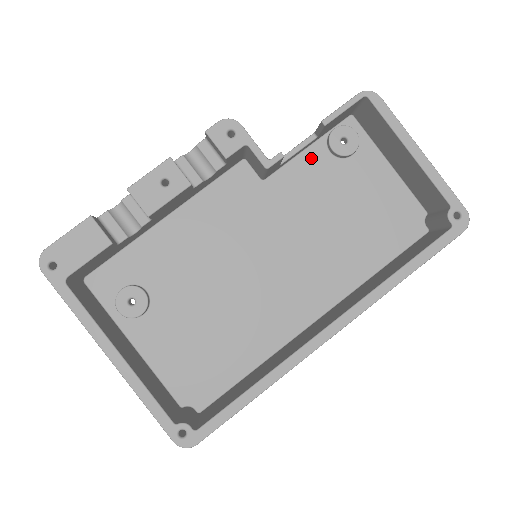
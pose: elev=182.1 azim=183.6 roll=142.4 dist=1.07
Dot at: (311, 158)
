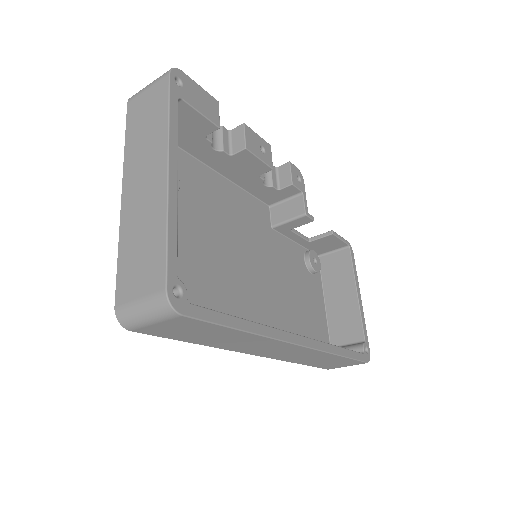
Dot at: (296, 250)
